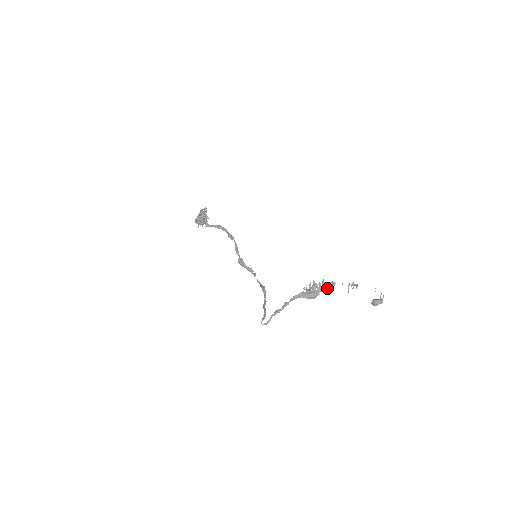
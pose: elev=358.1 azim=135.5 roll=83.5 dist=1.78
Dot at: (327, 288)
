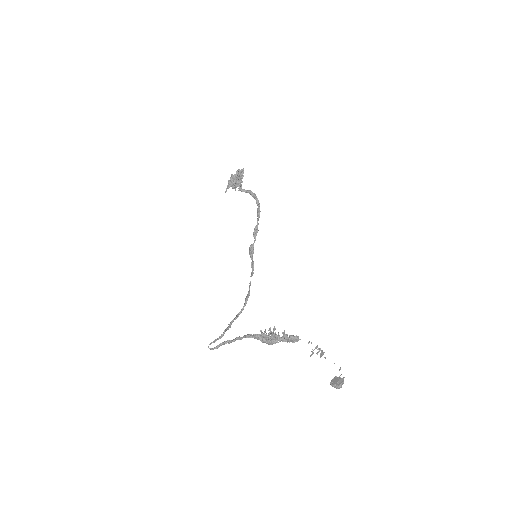
Dot at: (287, 341)
